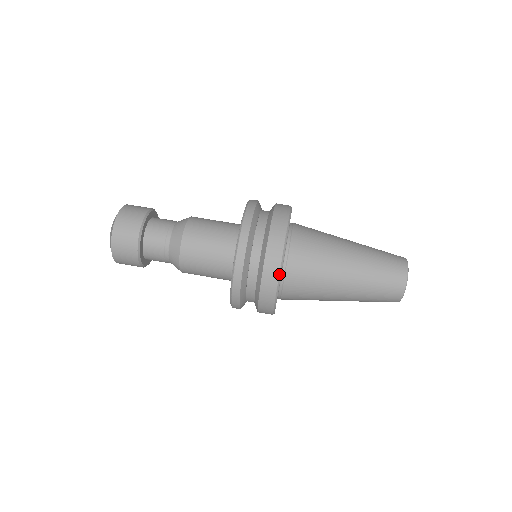
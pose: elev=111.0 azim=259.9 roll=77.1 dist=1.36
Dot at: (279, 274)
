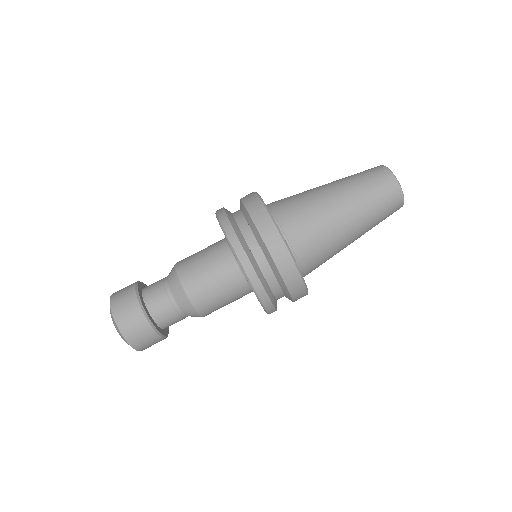
Dot at: (290, 254)
